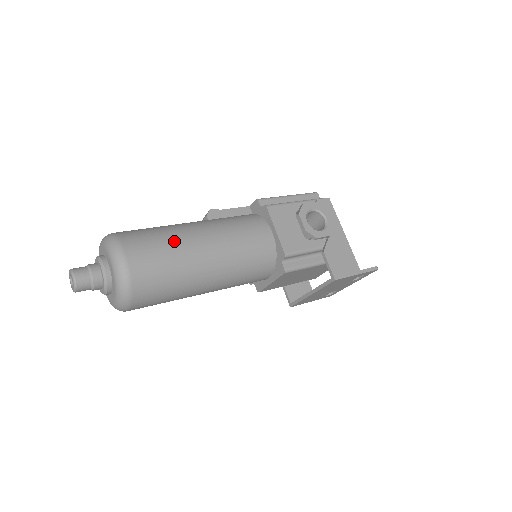
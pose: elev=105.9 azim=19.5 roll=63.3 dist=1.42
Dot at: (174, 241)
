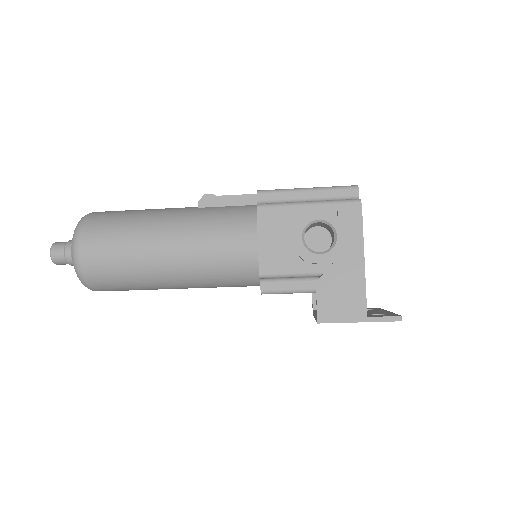
Dot at: (132, 237)
